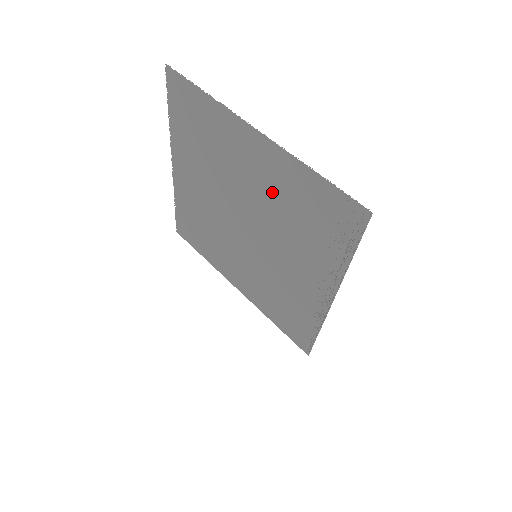
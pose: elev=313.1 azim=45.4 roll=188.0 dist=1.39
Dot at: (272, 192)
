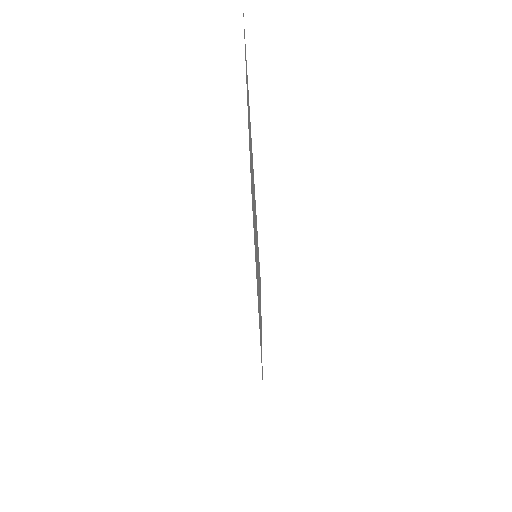
Dot at: occluded
